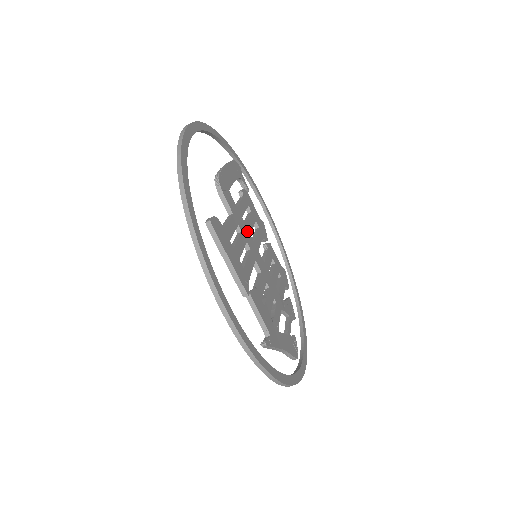
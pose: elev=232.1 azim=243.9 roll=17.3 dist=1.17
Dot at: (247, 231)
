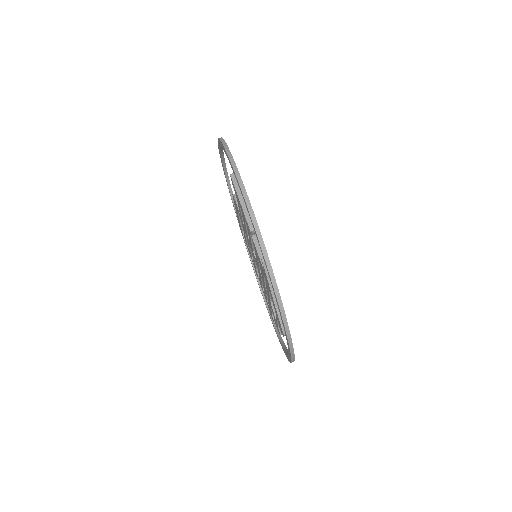
Dot at: occluded
